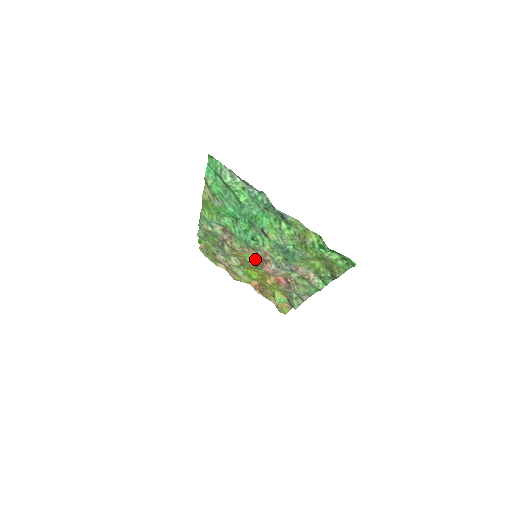
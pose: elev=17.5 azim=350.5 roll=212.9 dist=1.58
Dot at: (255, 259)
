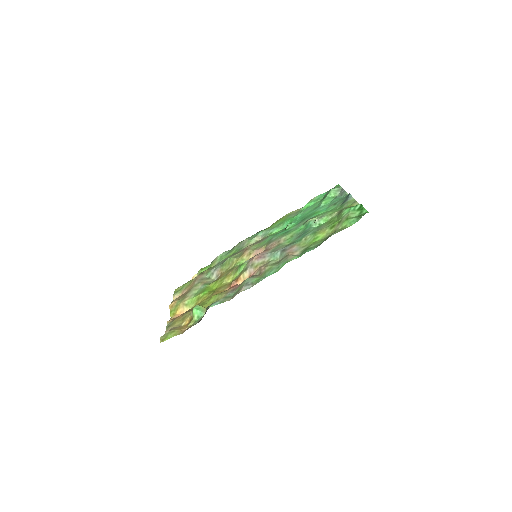
Dot at: occluded
